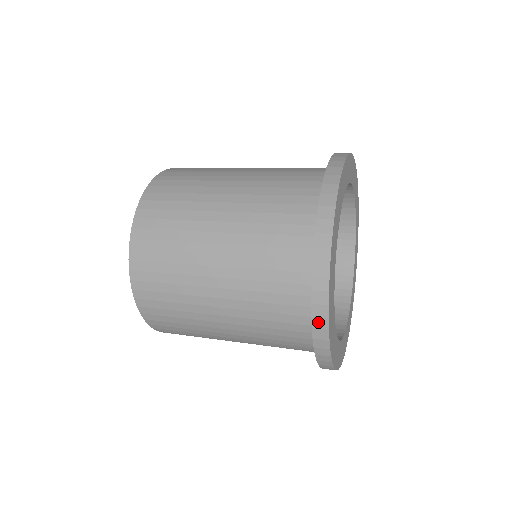
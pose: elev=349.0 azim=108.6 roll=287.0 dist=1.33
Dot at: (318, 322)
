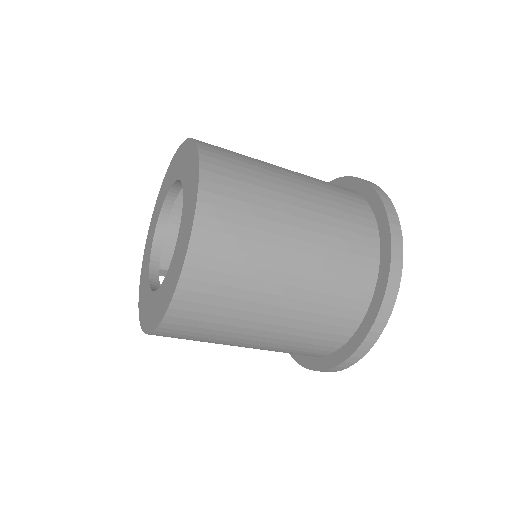
Dot at: (392, 218)
